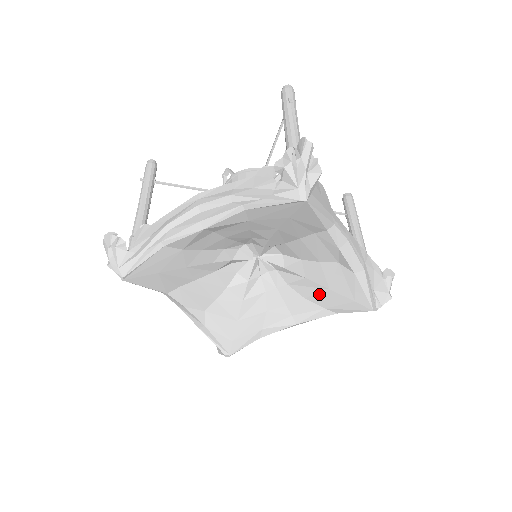
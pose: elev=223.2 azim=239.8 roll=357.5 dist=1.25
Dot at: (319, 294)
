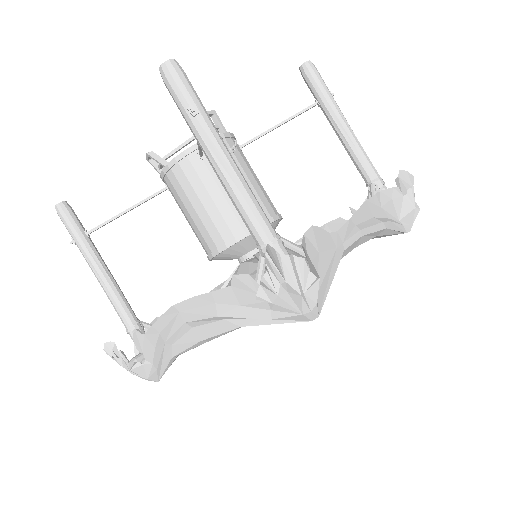
Dot at: occluded
